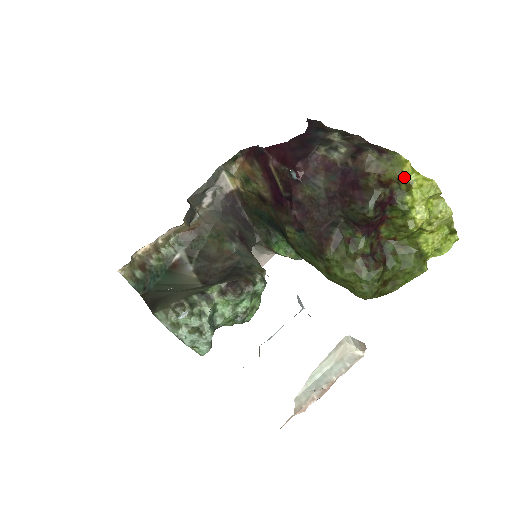
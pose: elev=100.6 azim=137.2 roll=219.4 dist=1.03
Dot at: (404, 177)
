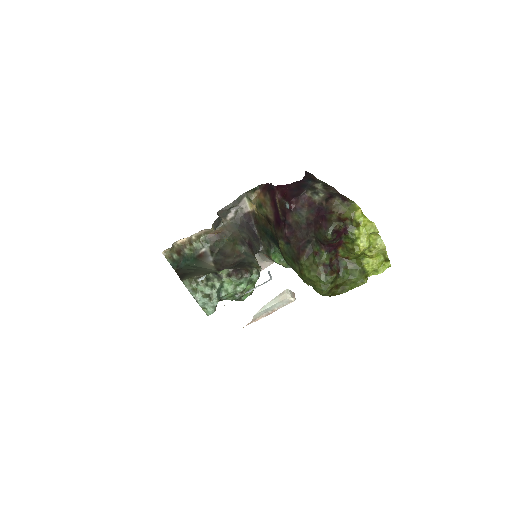
Dot at: (356, 218)
